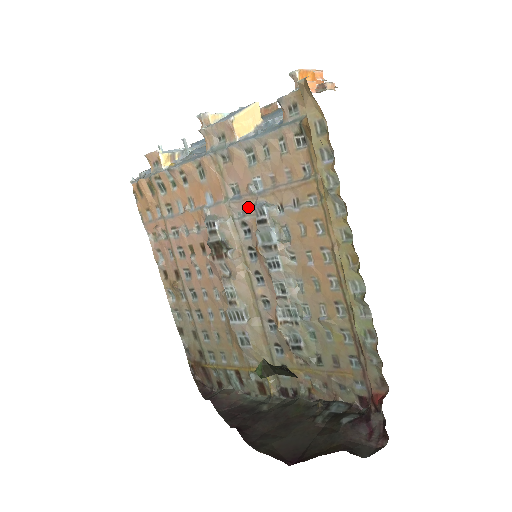
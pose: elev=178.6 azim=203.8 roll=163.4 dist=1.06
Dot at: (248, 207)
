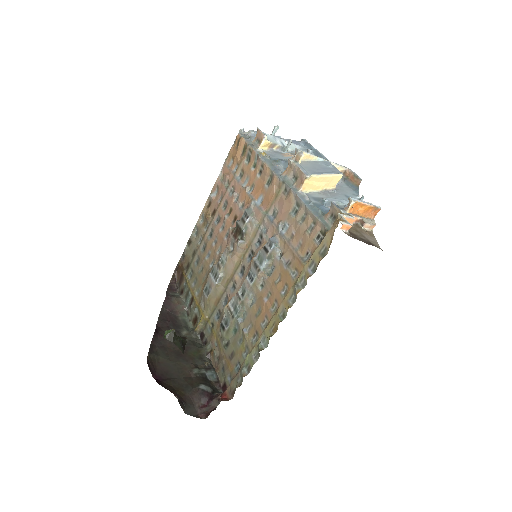
Dot at: (270, 232)
